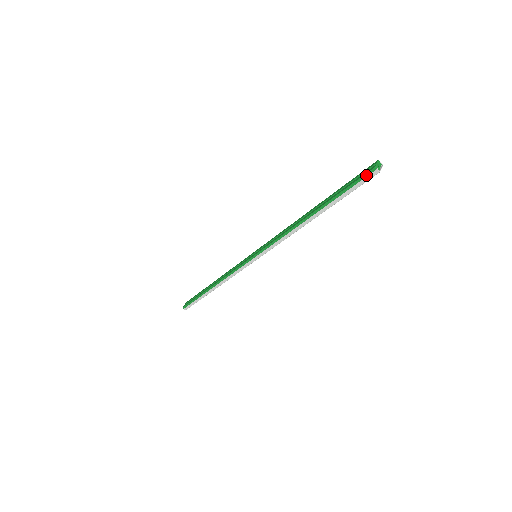
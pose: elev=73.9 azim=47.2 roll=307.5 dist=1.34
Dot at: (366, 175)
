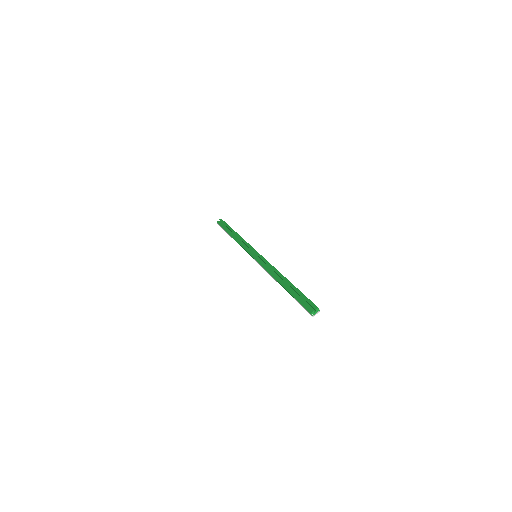
Dot at: (307, 310)
